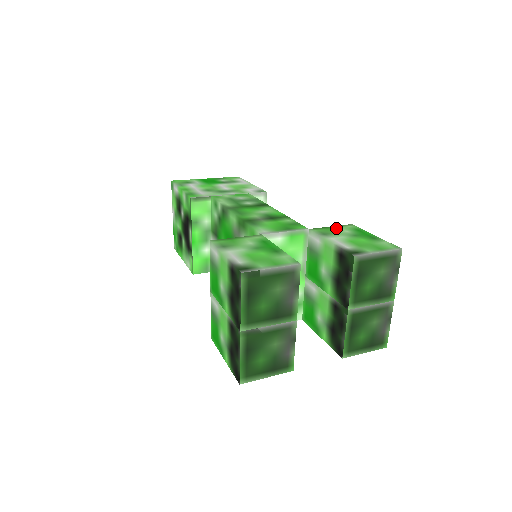
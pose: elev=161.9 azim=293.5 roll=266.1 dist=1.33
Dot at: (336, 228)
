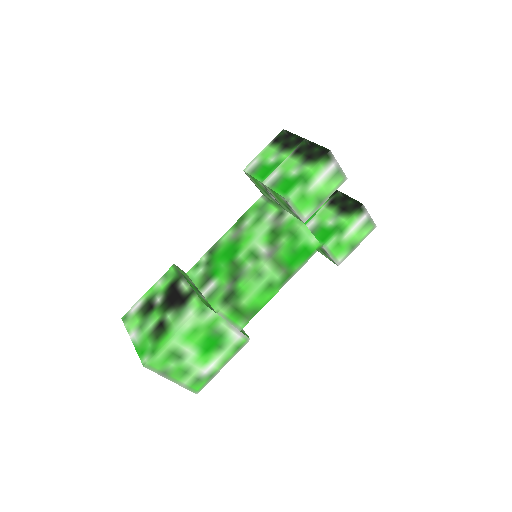
Dot at: occluded
